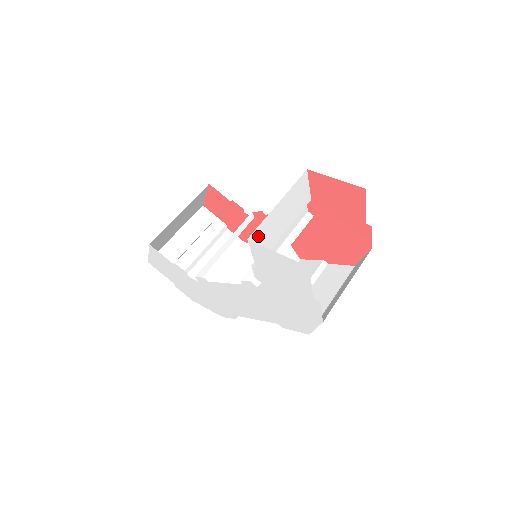
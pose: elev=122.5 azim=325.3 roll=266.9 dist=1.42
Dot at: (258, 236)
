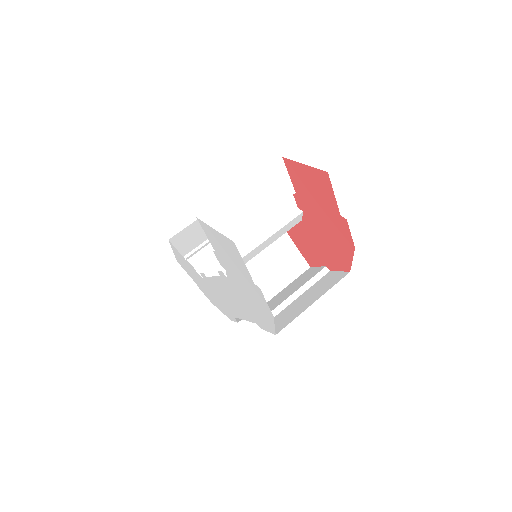
Dot at: (213, 217)
